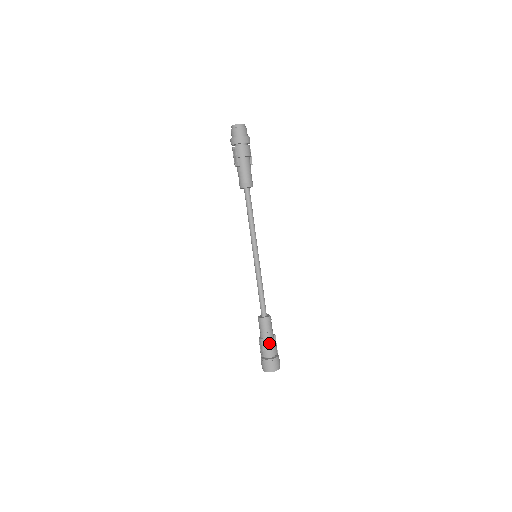
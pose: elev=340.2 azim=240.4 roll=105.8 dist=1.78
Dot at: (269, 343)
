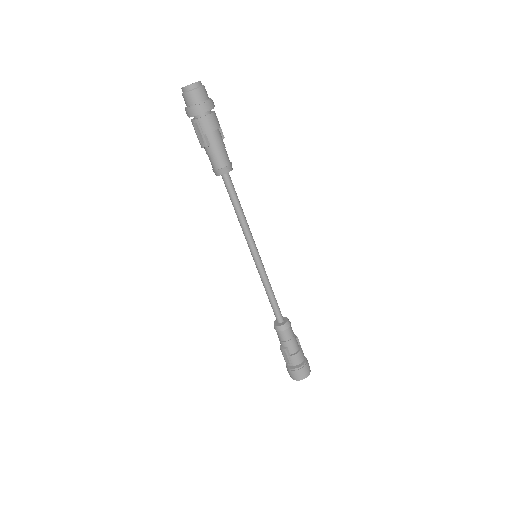
Dot at: (295, 350)
